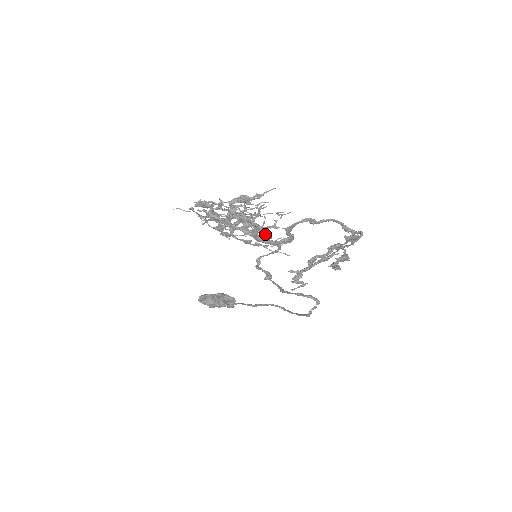
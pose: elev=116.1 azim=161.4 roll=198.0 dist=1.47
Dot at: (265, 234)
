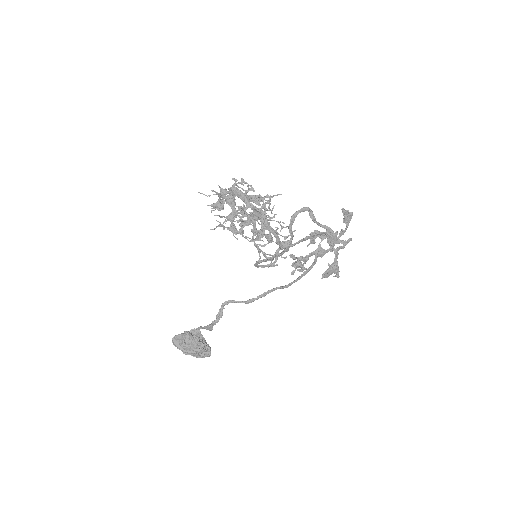
Dot at: occluded
